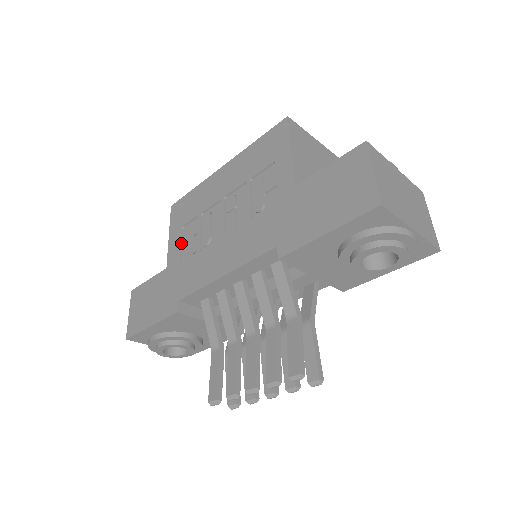
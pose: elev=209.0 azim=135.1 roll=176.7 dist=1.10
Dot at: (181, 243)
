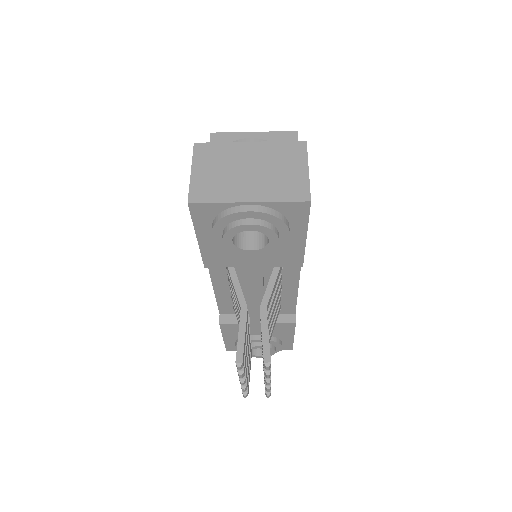
Dot at: occluded
